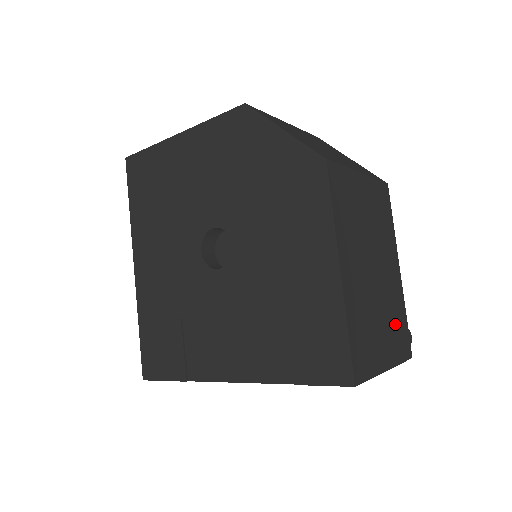
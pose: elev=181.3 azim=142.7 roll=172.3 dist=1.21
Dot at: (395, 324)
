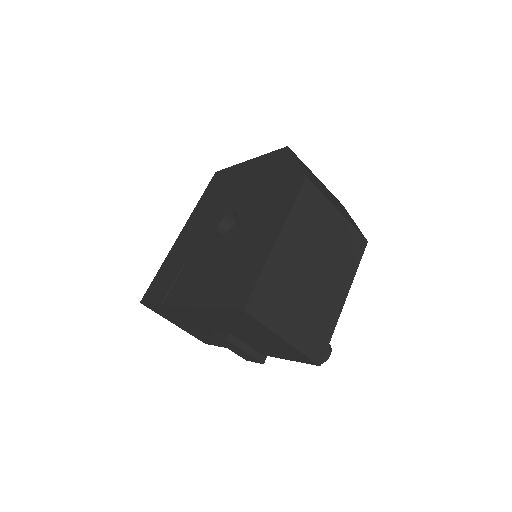
Dot at: (314, 325)
